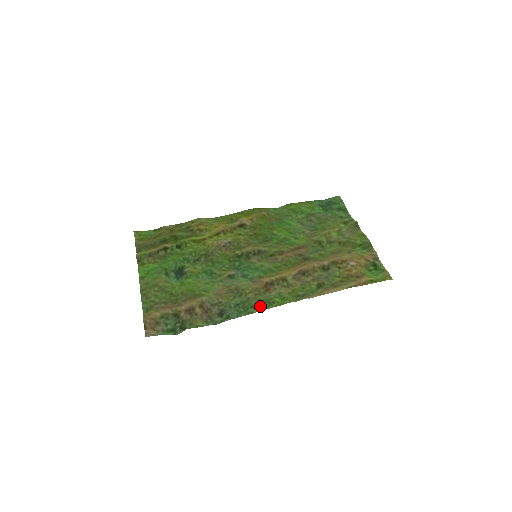
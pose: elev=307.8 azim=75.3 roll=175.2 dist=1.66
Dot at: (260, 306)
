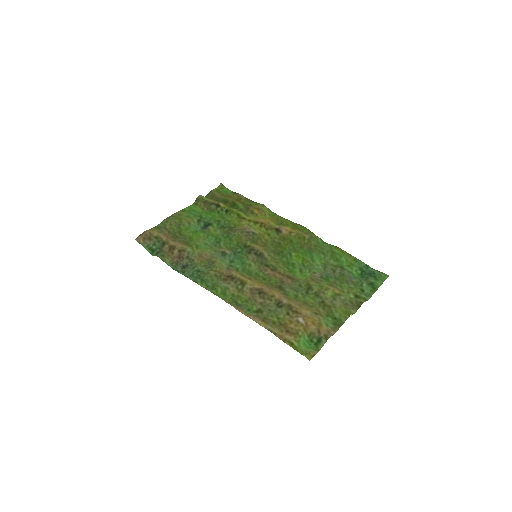
Dot at: (207, 284)
